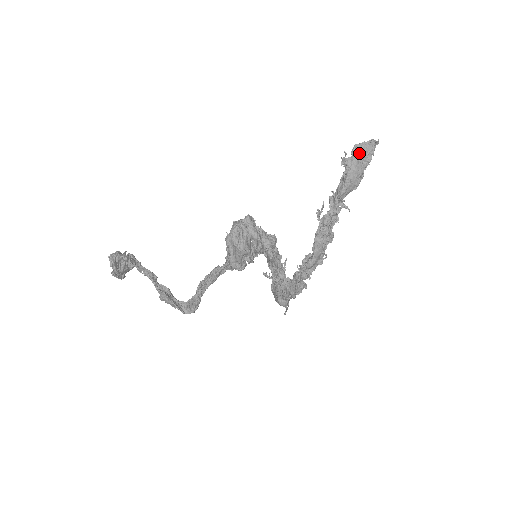
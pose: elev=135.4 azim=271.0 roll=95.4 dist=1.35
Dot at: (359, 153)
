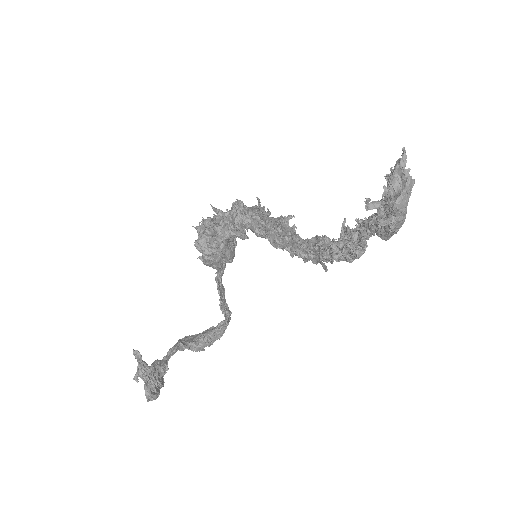
Dot at: (404, 210)
